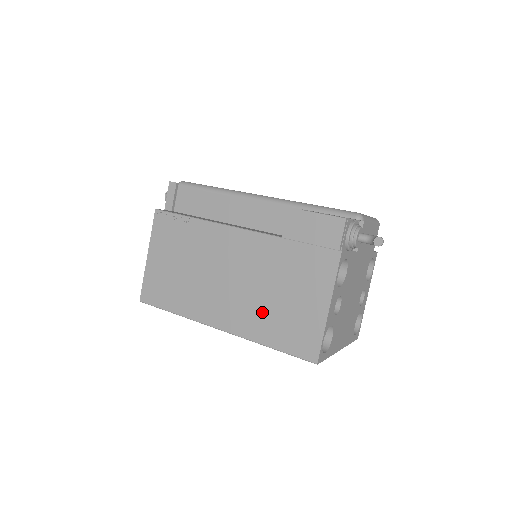
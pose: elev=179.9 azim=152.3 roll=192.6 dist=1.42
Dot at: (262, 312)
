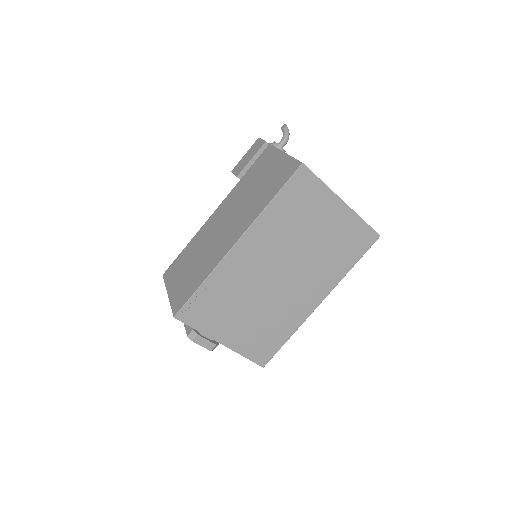
Dot at: (254, 202)
